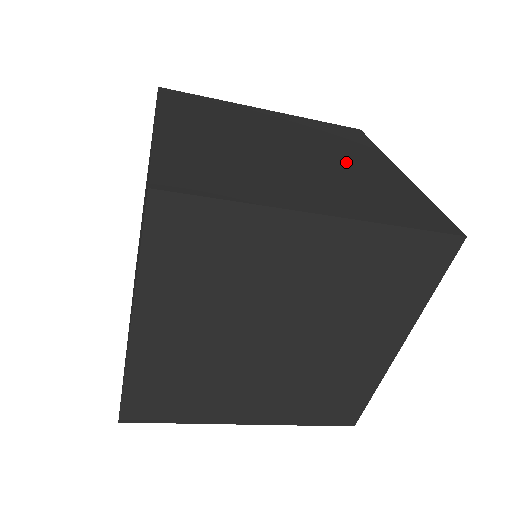
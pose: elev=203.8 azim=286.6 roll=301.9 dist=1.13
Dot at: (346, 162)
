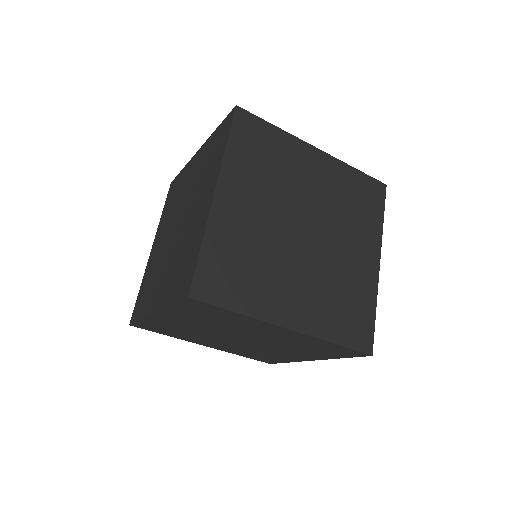
Dot at: occluded
